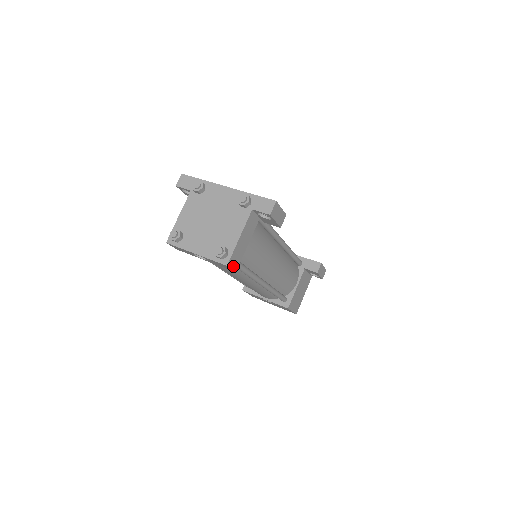
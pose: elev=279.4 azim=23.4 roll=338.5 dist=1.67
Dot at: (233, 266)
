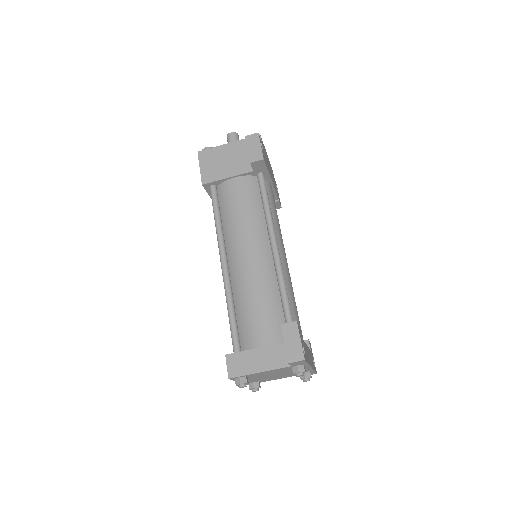
Dot at: occluded
